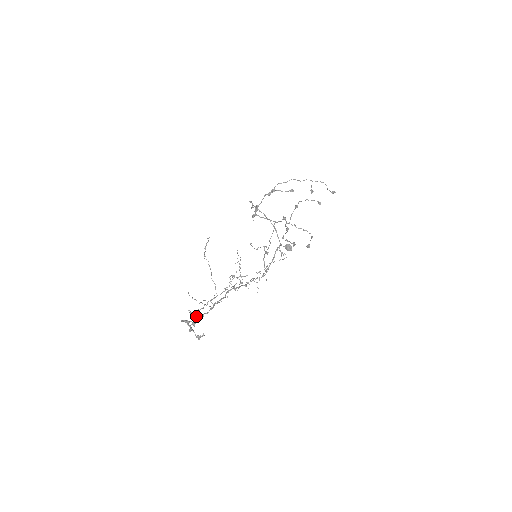
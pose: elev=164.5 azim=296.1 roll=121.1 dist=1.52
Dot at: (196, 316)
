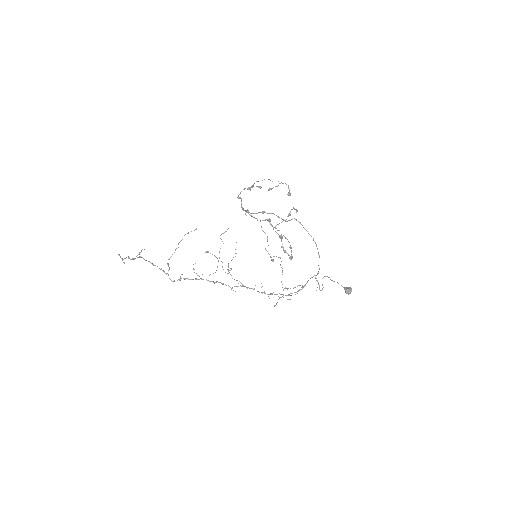
Dot at: occluded
